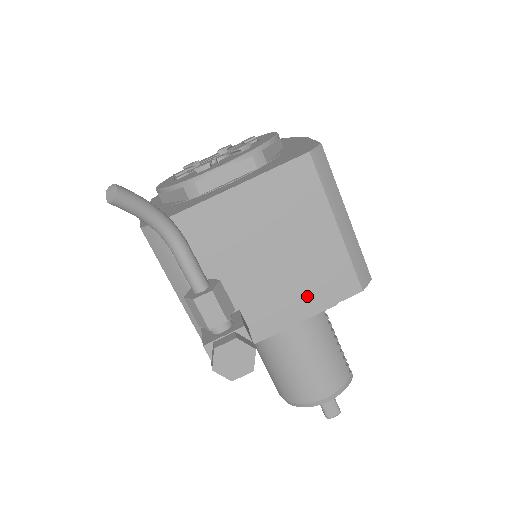
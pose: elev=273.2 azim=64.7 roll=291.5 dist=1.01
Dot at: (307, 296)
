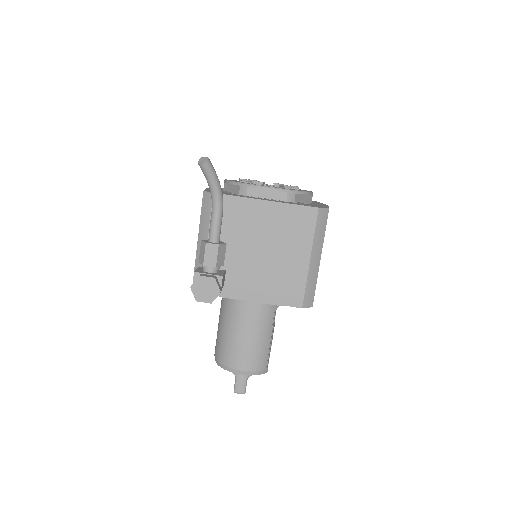
Dot at: (268, 289)
